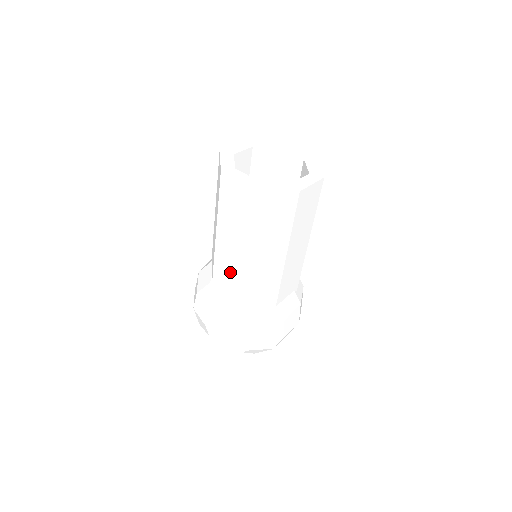
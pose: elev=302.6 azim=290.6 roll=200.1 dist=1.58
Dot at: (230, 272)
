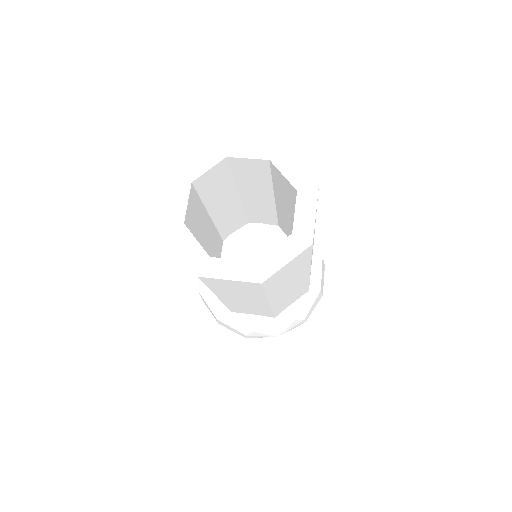
Dot at: (253, 309)
